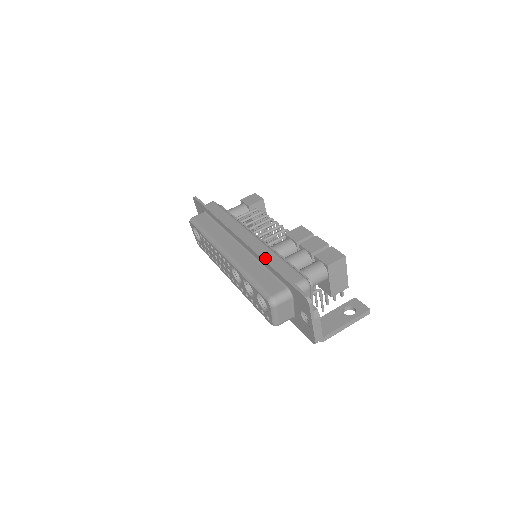
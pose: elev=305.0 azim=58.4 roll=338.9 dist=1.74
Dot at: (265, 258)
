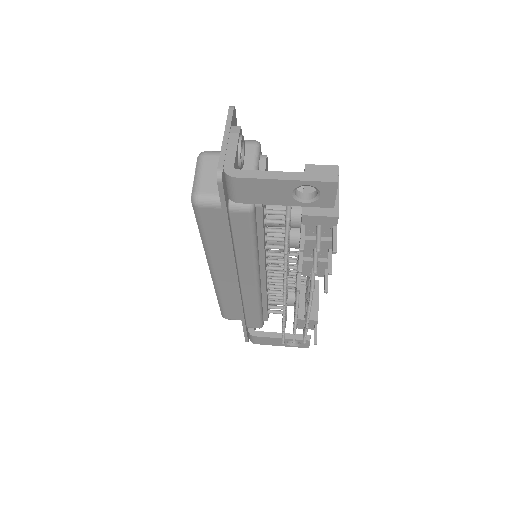
Dot at: occluded
